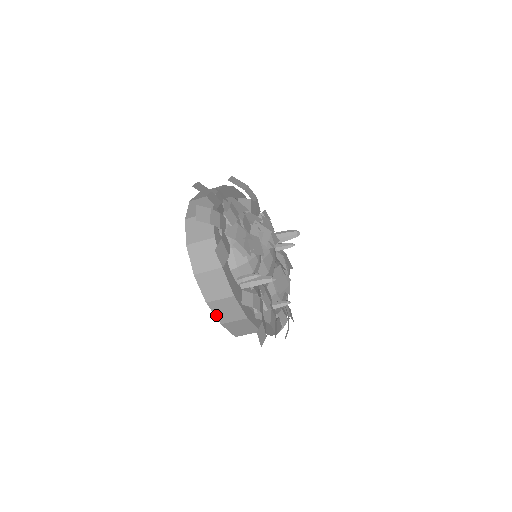
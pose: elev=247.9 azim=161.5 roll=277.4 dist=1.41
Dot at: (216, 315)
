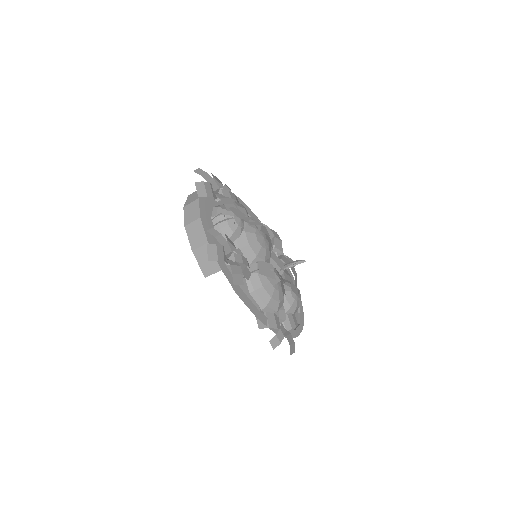
Dot at: (190, 240)
